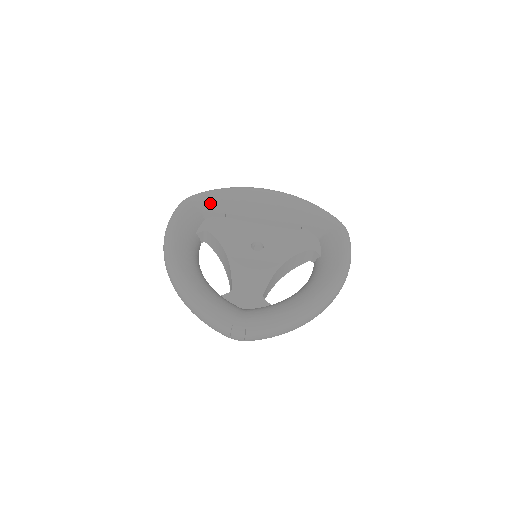
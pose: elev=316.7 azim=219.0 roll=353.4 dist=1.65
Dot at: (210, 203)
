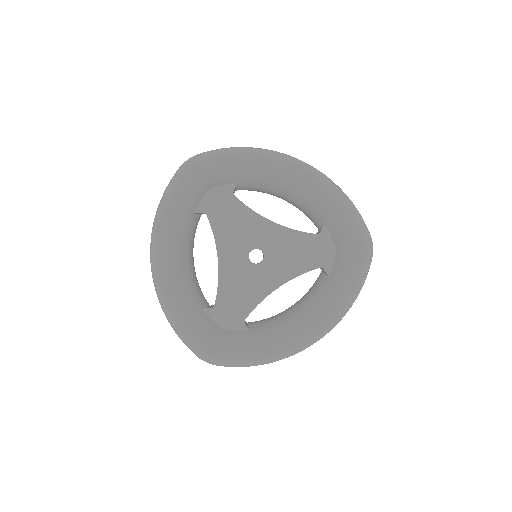
Dot at: (218, 173)
